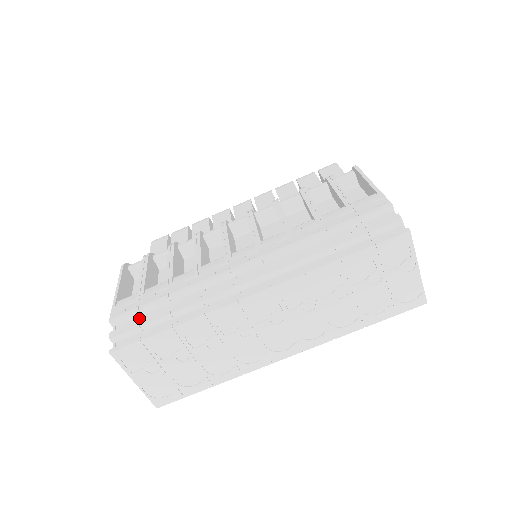
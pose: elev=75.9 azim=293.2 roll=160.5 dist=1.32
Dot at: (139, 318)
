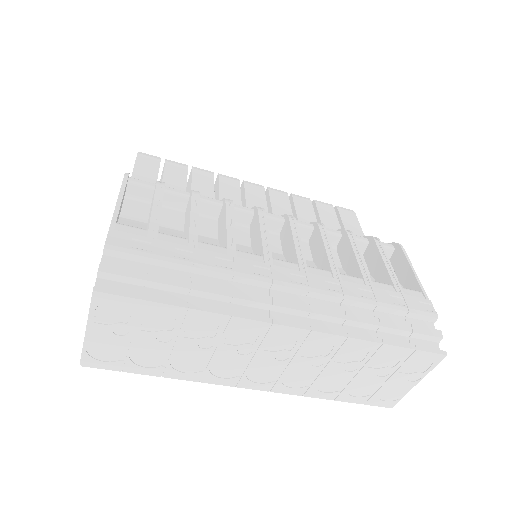
Dot at: (142, 266)
